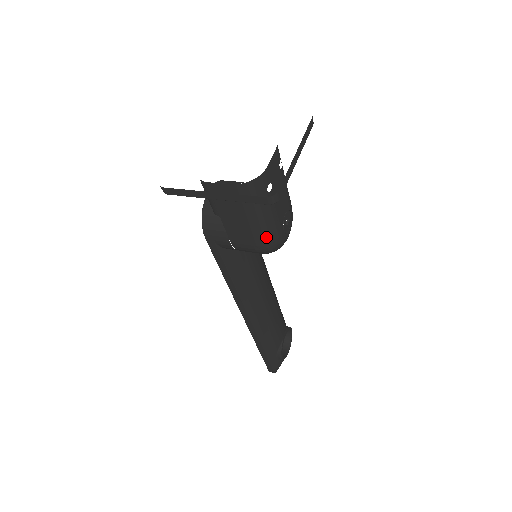
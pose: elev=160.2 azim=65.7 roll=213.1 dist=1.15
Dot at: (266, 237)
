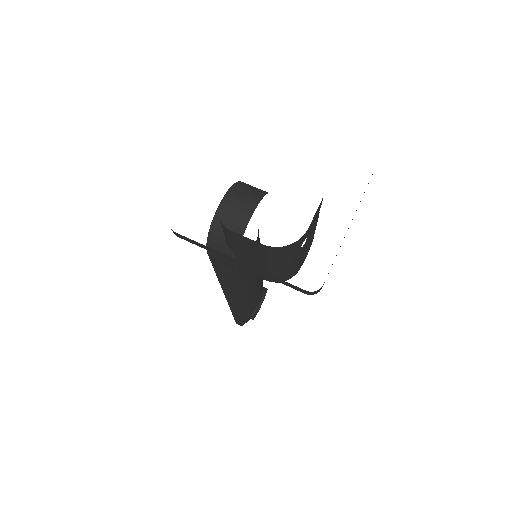
Dot at: (282, 277)
